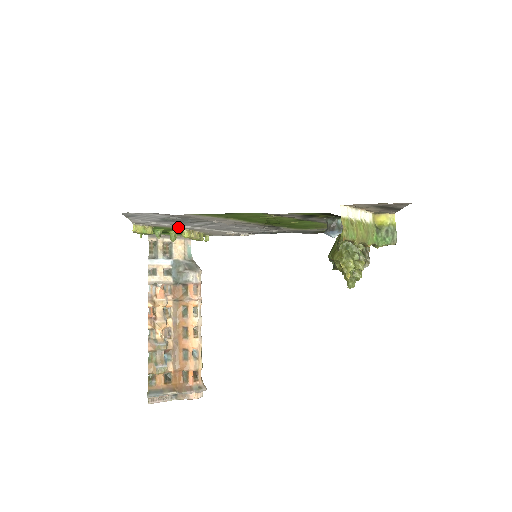
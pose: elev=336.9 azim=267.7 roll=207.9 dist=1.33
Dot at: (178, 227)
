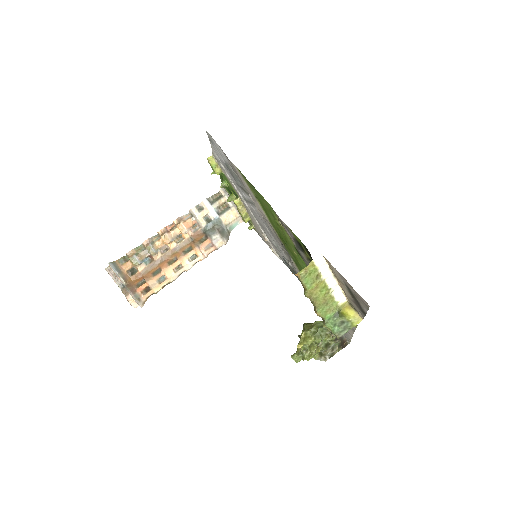
Dot at: (235, 189)
